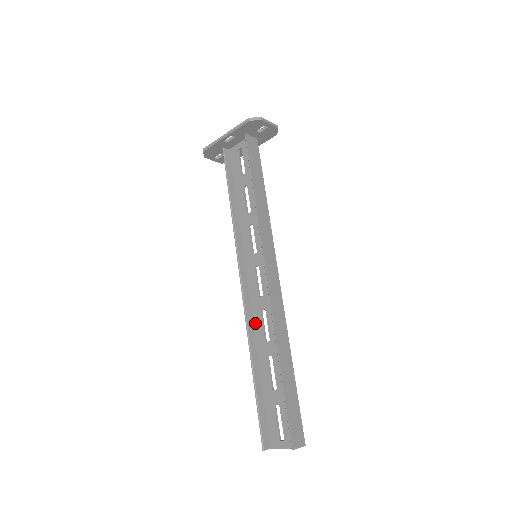
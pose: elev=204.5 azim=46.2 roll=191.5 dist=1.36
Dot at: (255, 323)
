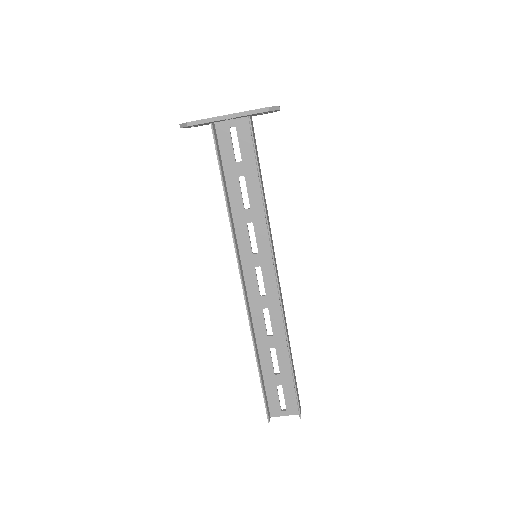
Dot at: (255, 320)
